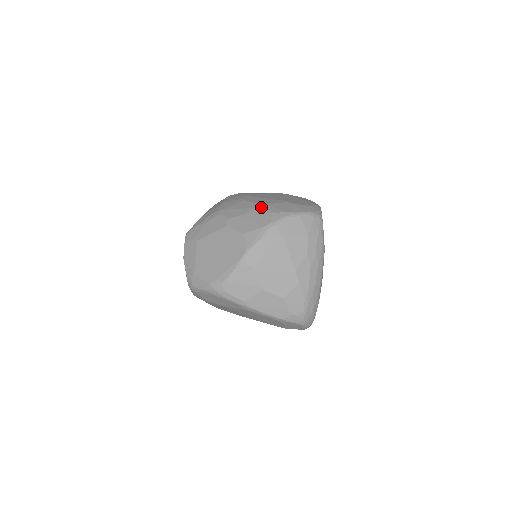
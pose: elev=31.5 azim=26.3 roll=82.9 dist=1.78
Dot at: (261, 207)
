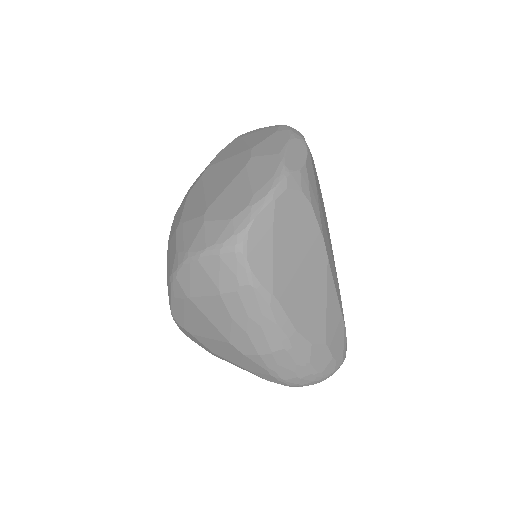
Dot at: (176, 231)
